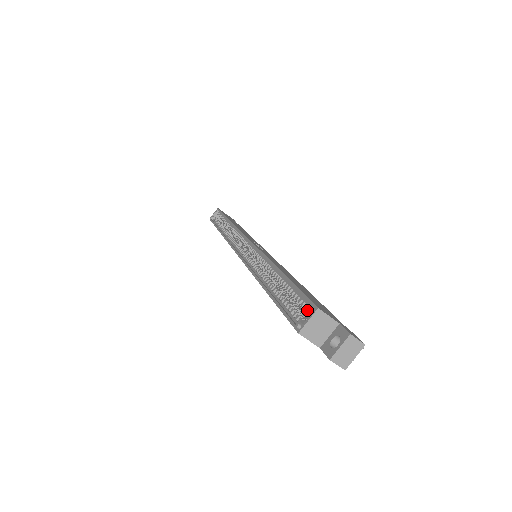
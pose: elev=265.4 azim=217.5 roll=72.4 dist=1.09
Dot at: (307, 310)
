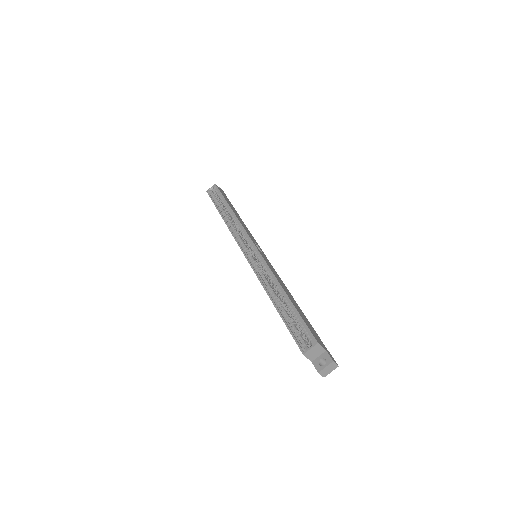
Dot at: (309, 339)
